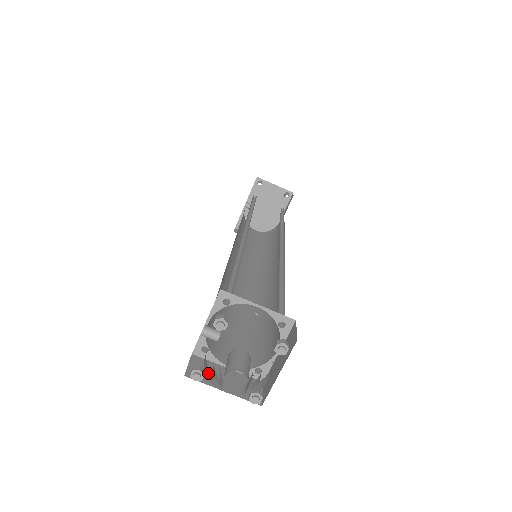
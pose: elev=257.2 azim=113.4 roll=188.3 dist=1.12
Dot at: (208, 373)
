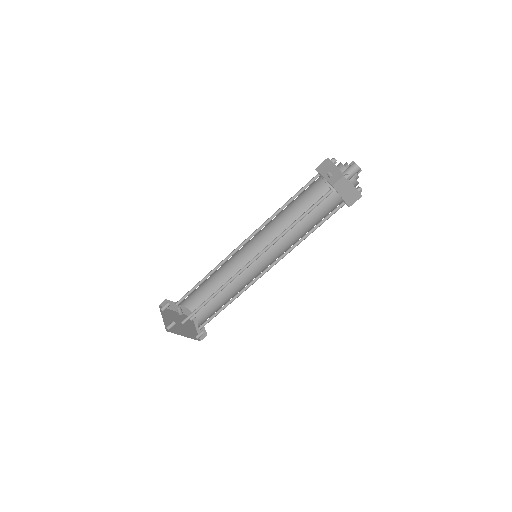
Dot at: (338, 164)
